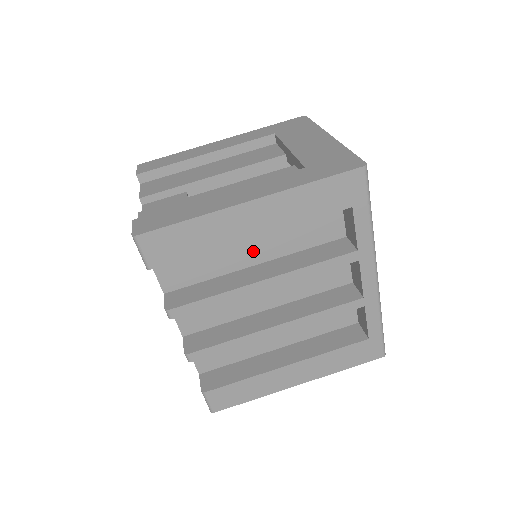
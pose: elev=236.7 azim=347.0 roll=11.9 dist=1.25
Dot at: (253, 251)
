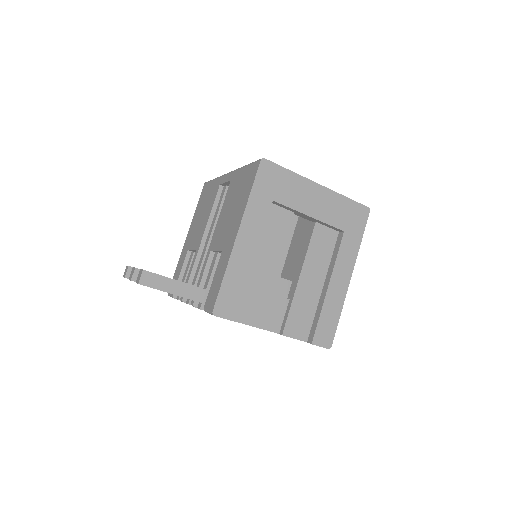
Dot at: occluded
